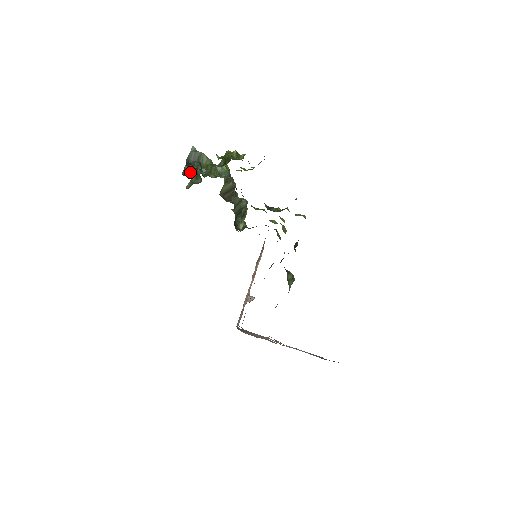
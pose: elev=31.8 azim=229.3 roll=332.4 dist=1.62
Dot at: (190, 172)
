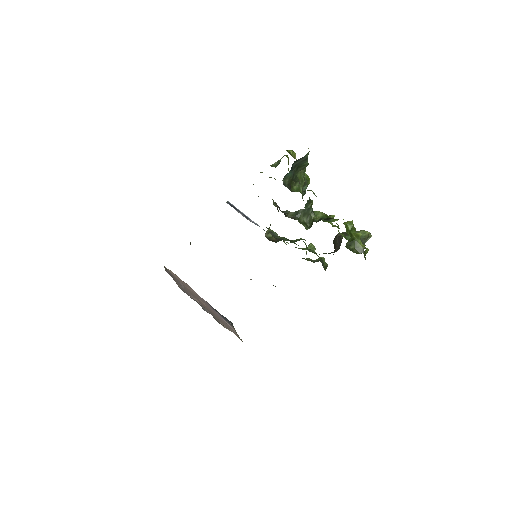
Dot at: (288, 180)
